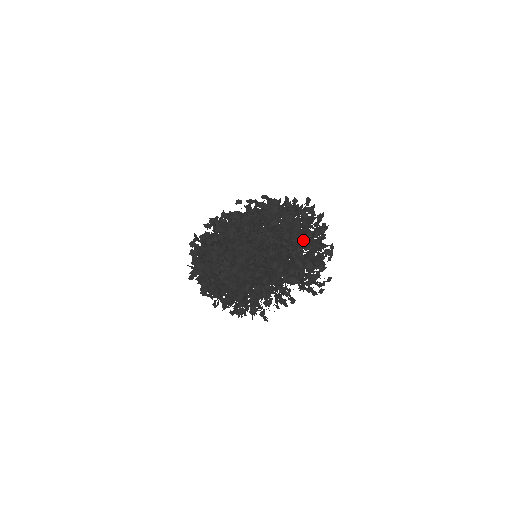
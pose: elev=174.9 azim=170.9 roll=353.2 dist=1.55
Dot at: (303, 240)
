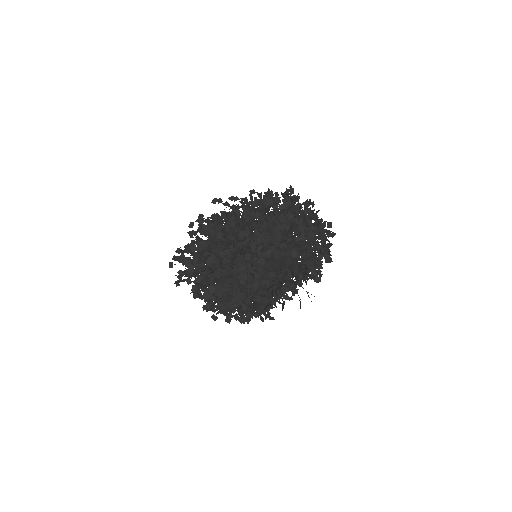
Dot at: occluded
